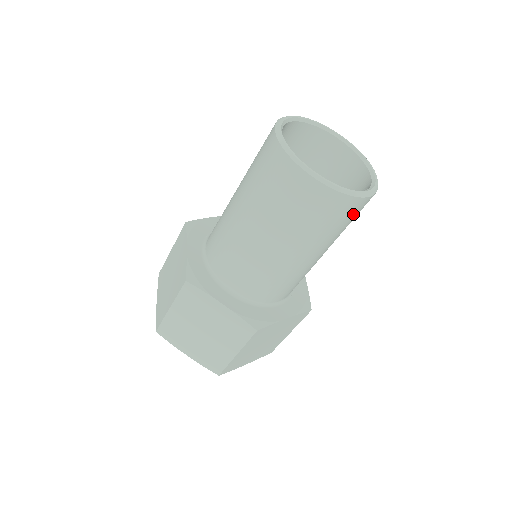
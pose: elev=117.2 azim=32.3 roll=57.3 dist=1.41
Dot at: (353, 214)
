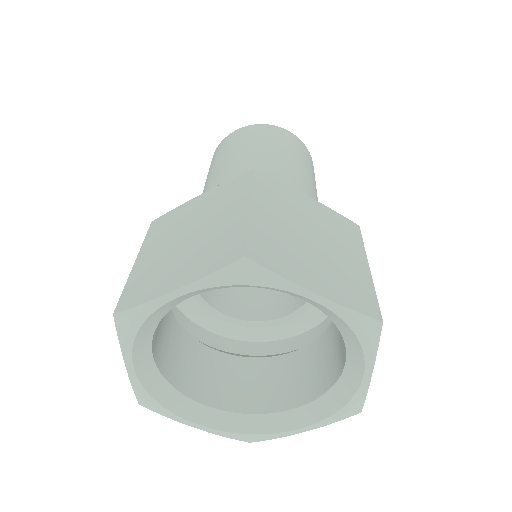
Dot at: occluded
